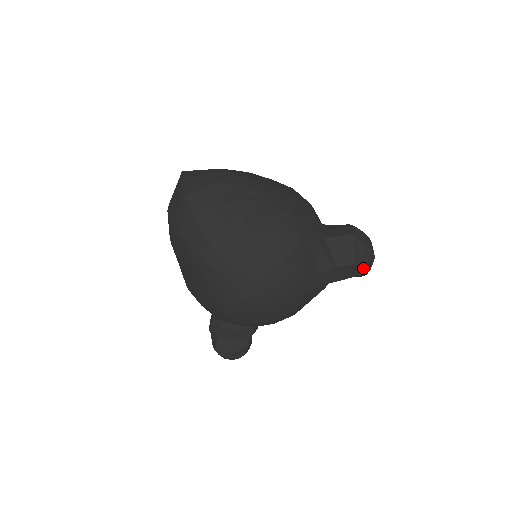
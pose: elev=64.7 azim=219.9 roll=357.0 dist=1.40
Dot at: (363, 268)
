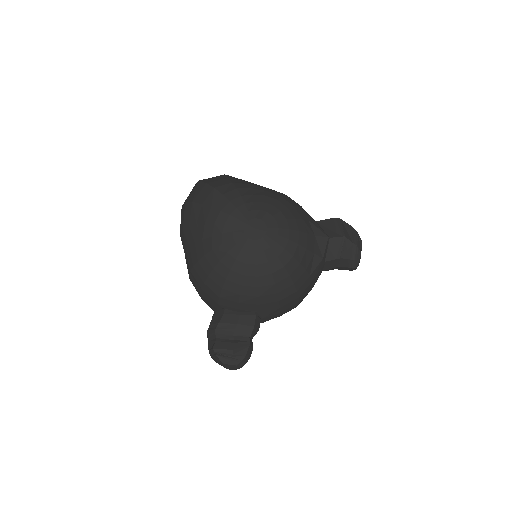
Dot at: (354, 246)
